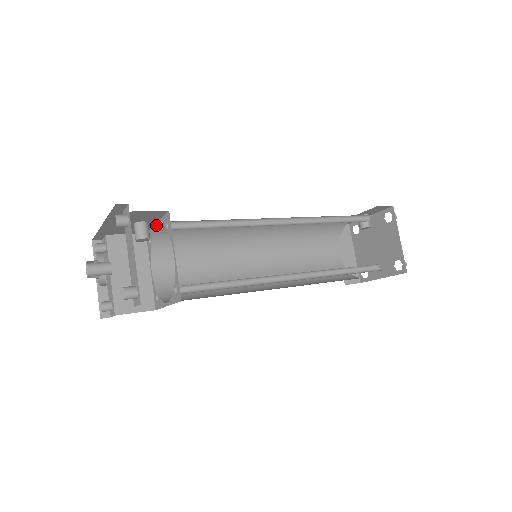
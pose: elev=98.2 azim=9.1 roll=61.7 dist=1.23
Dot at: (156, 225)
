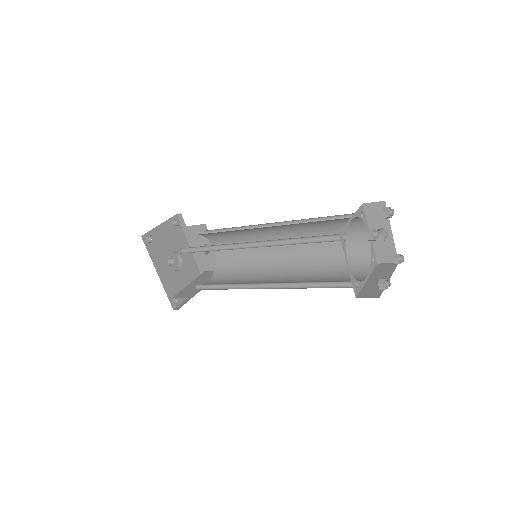
Dot at: occluded
